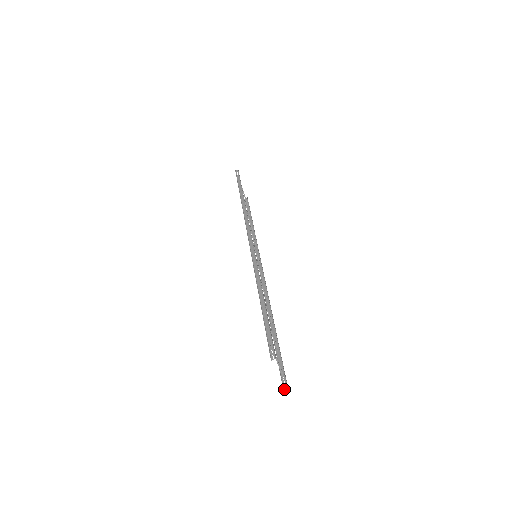
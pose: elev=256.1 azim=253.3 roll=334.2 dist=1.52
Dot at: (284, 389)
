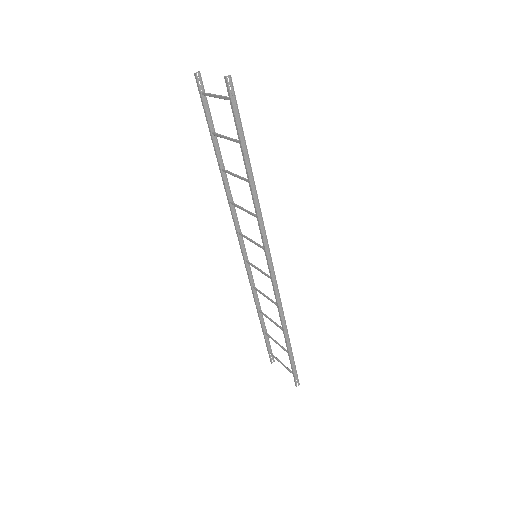
Dot at: (226, 79)
